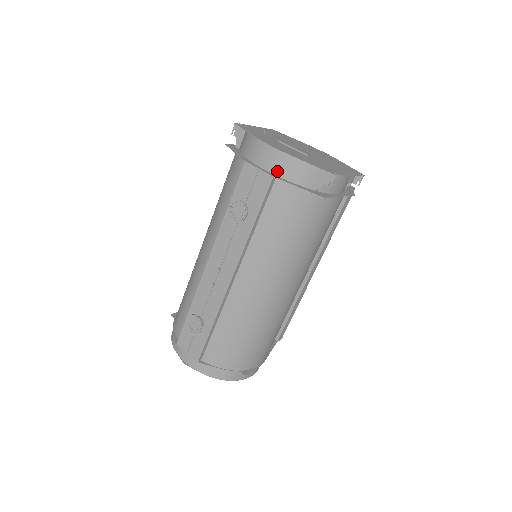
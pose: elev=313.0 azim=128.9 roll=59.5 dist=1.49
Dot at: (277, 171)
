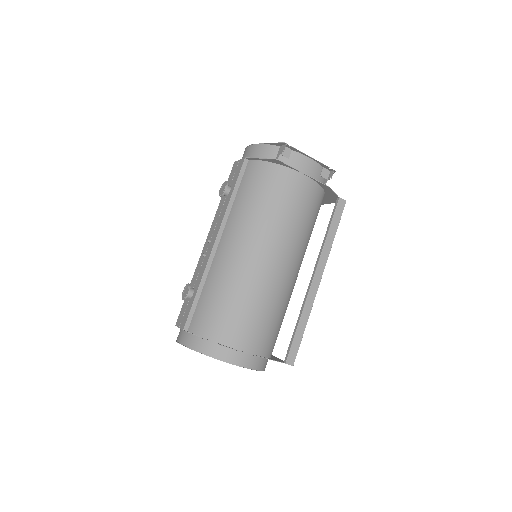
Dot at: (250, 157)
